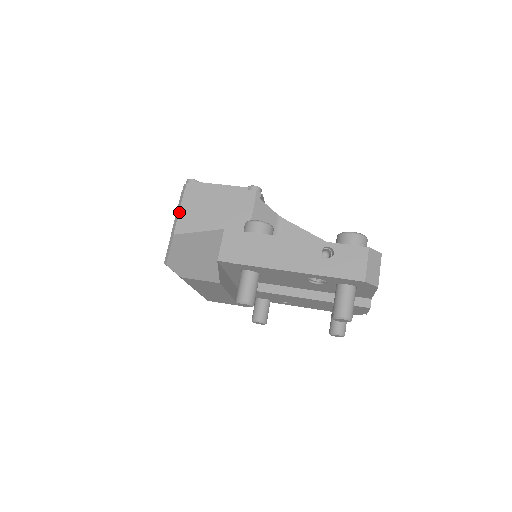
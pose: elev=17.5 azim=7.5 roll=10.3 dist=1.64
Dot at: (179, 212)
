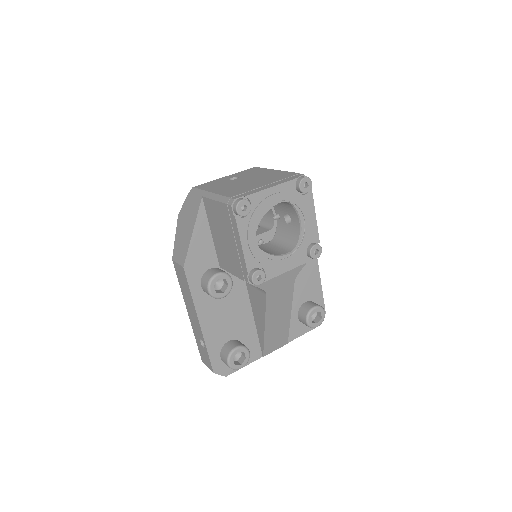
Dot at: (213, 200)
